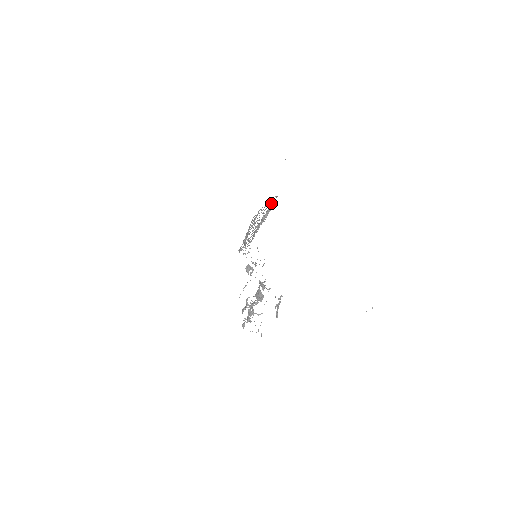
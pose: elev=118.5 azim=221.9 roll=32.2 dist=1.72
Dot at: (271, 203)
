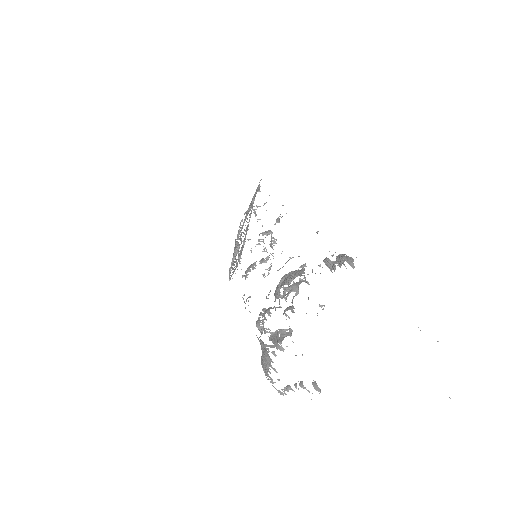
Dot at: occluded
